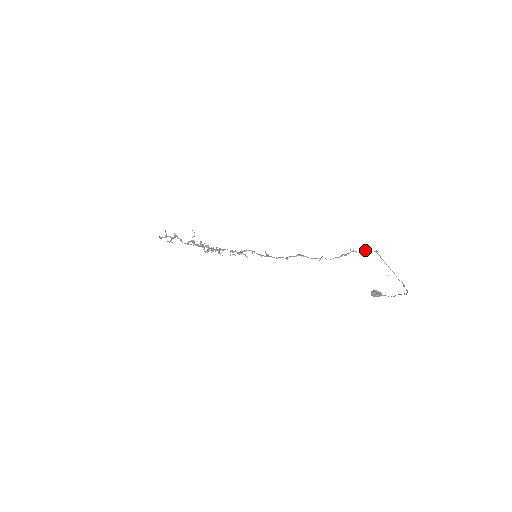
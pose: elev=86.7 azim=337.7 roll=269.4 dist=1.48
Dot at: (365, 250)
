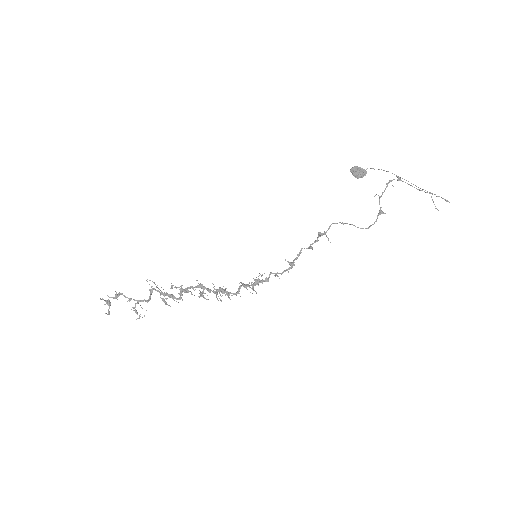
Dot at: (387, 185)
